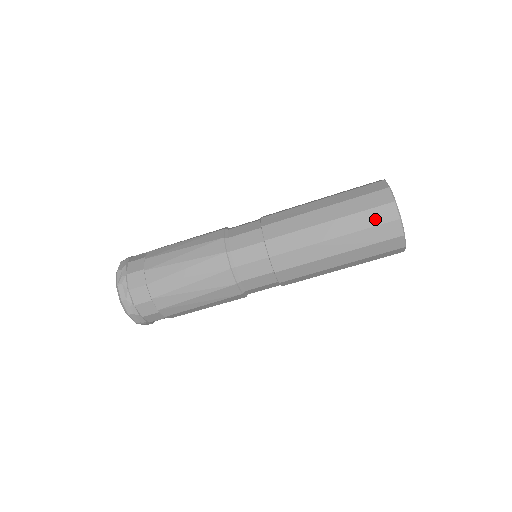
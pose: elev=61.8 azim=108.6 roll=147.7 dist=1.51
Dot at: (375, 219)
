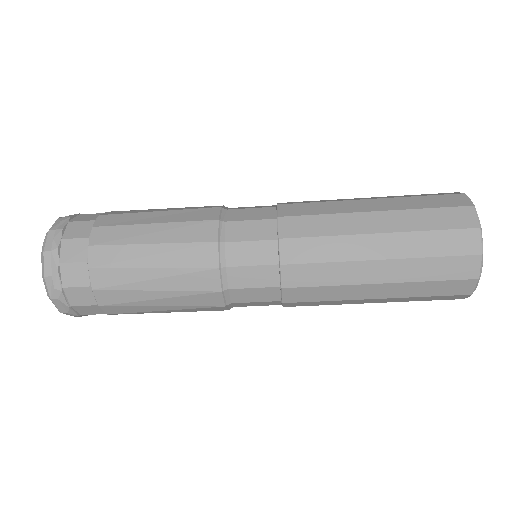
Dot at: (441, 290)
